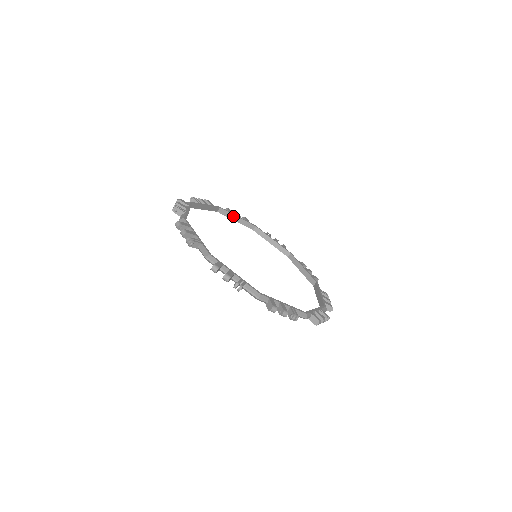
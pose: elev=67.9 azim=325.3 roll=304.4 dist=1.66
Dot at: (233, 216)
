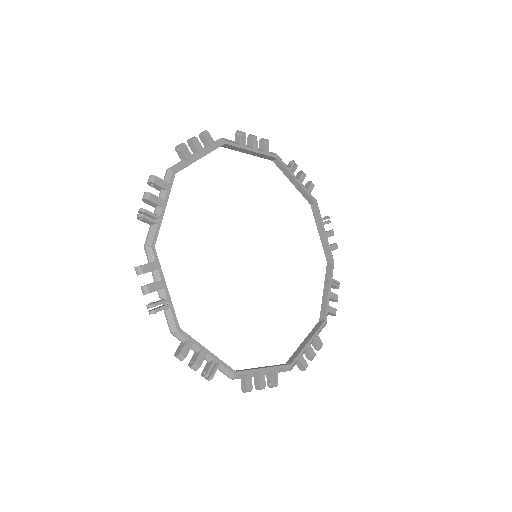
Dot at: occluded
